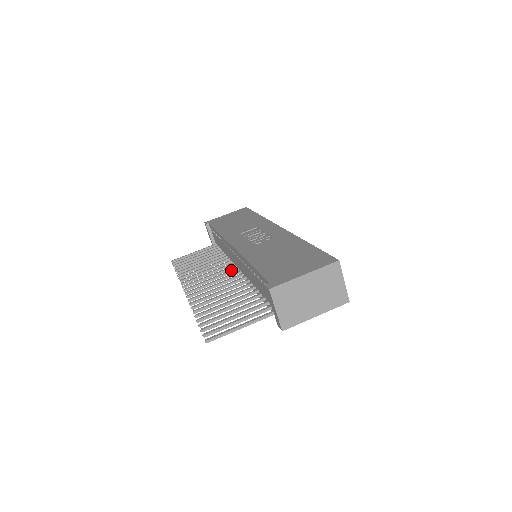
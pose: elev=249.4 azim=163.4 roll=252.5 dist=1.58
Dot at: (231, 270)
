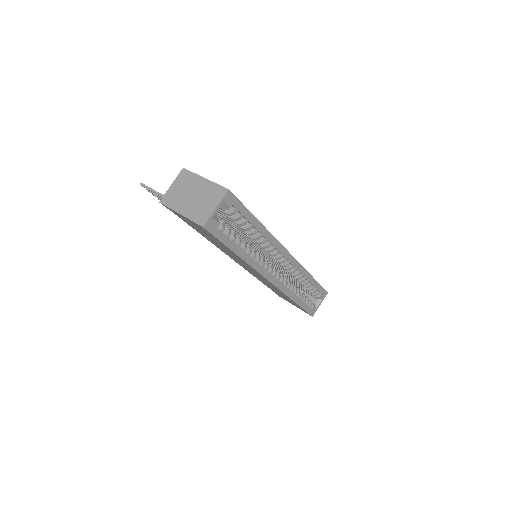
Dot at: occluded
